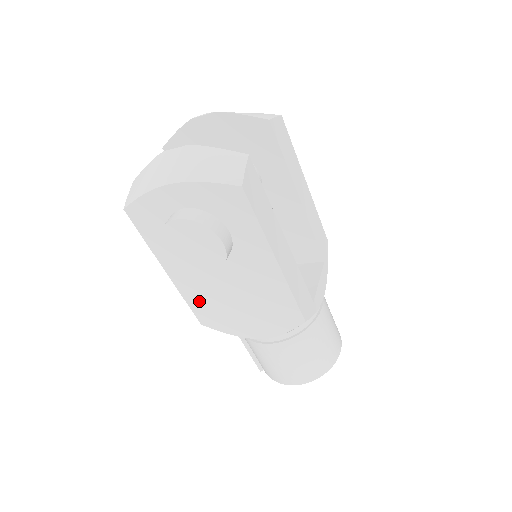
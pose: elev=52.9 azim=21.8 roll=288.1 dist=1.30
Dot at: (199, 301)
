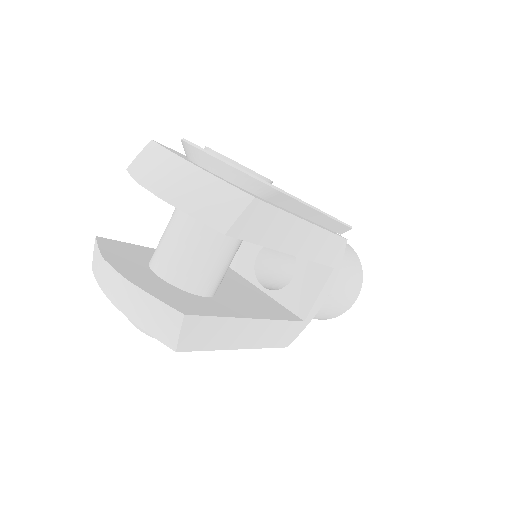
Dot at: occluded
